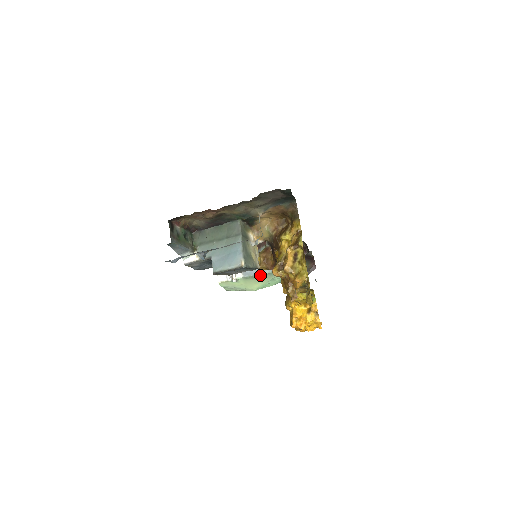
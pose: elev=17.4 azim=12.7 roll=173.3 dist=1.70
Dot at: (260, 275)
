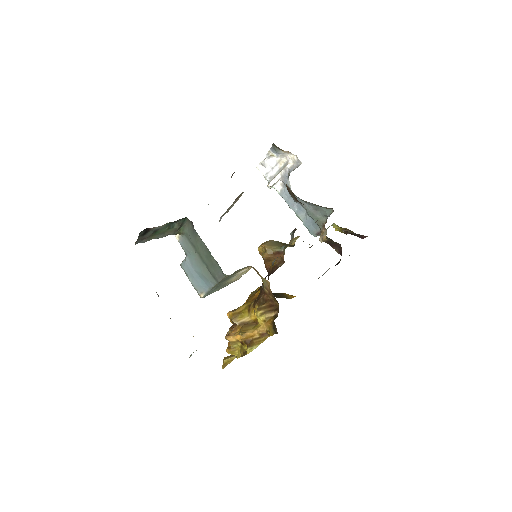
Dot at: (293, 210)
